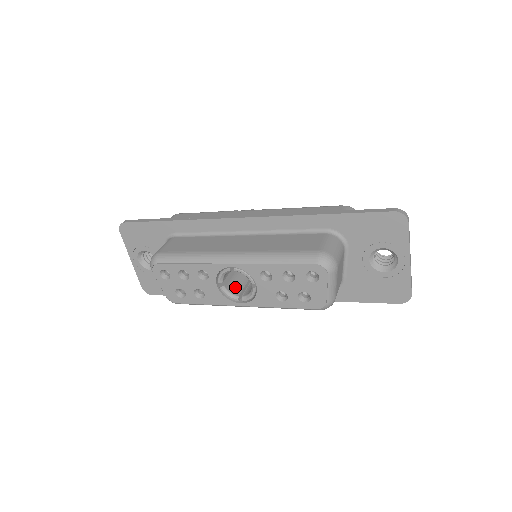
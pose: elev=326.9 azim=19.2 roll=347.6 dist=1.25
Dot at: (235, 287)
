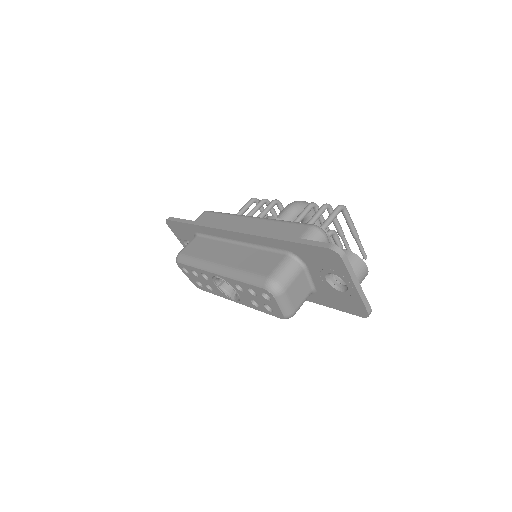
Dot at: occluded
